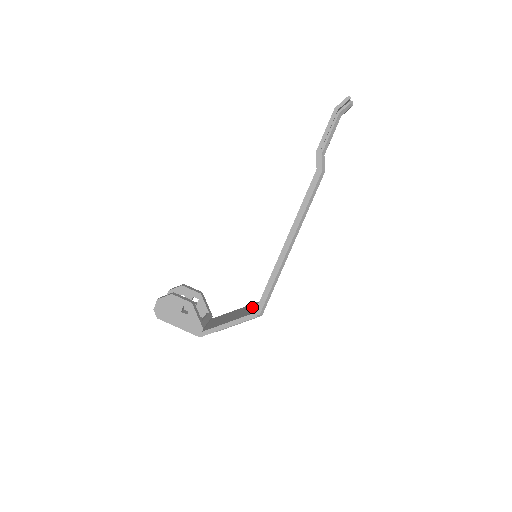
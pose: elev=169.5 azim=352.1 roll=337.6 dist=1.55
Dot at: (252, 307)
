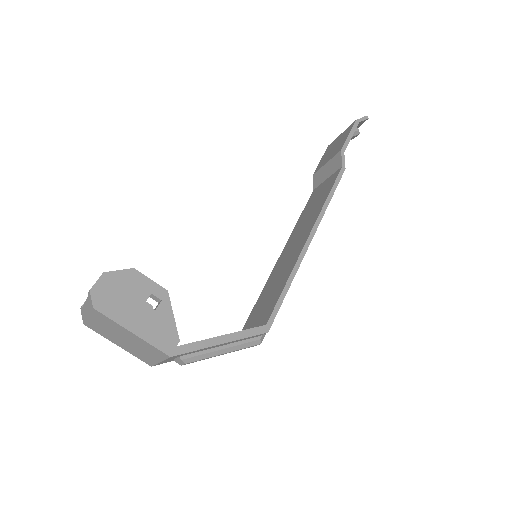
Dot at: occluded
